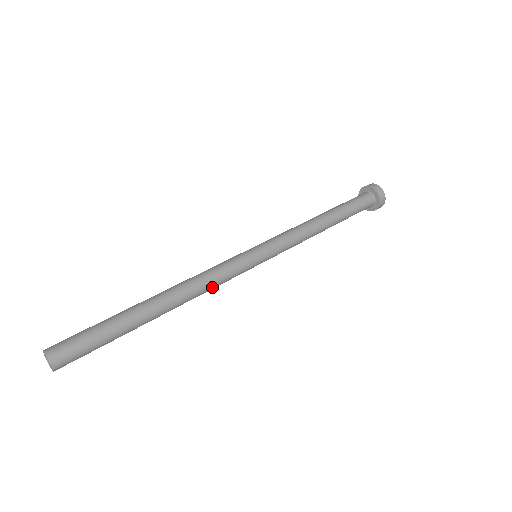
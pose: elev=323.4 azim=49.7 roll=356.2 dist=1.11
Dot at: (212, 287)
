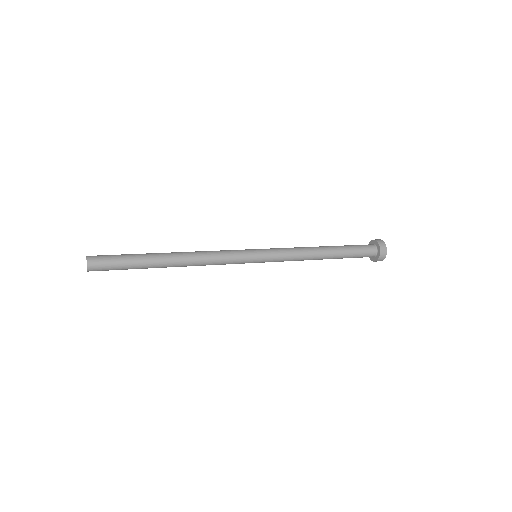
Dot at: (213, 261)
